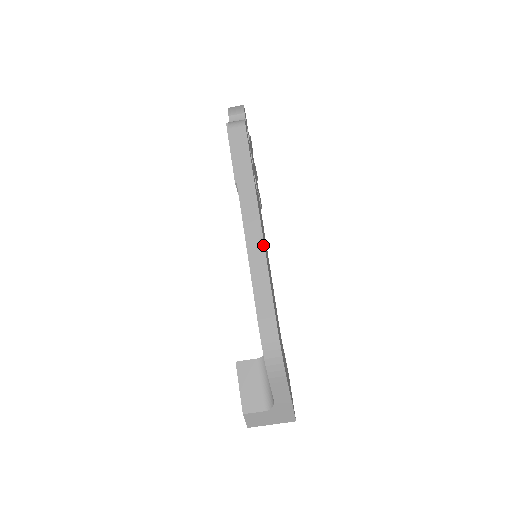
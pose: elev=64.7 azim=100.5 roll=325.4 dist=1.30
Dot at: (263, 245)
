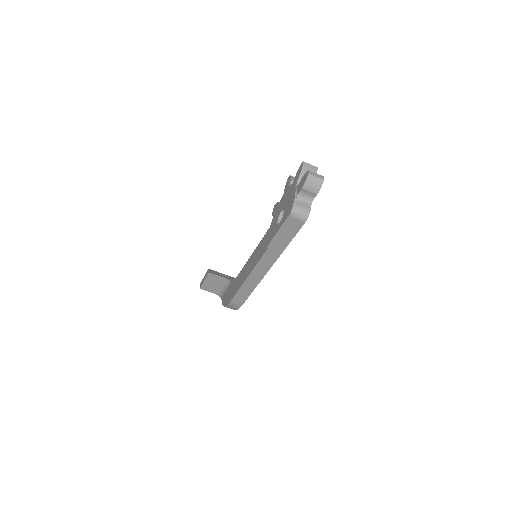
Dot at: occluded
